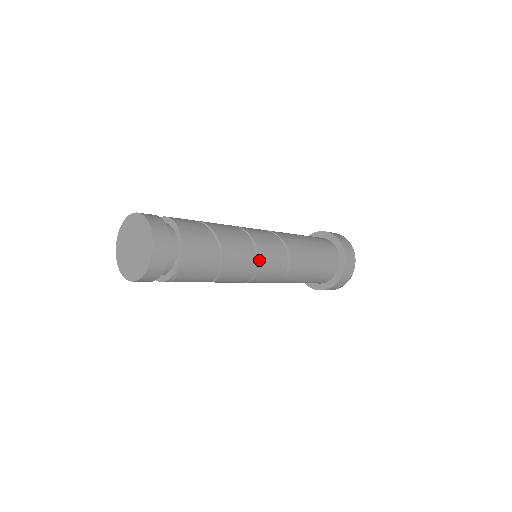
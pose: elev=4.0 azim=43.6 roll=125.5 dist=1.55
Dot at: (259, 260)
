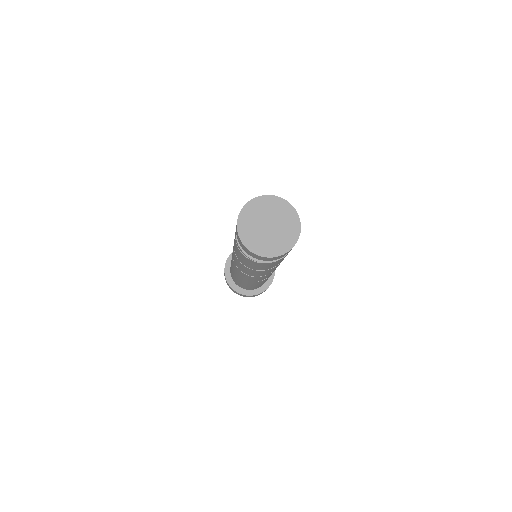
Dot at: (268, 274)
